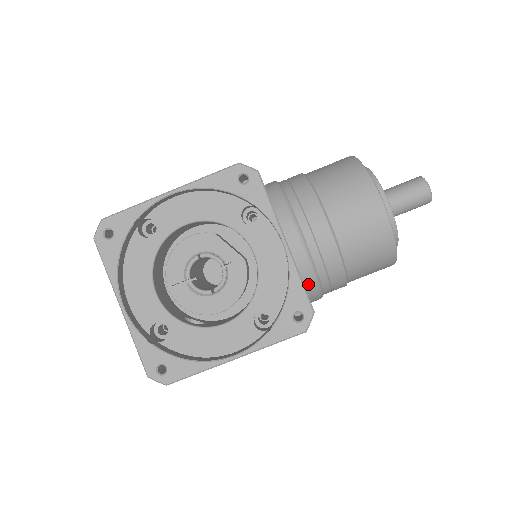
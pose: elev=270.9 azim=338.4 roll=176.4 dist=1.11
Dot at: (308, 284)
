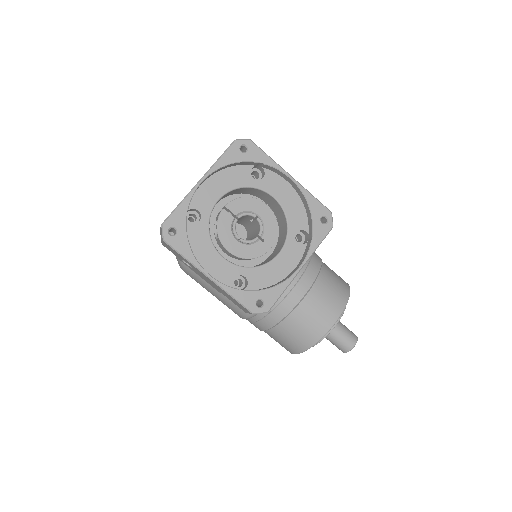
Dot at: occluded
